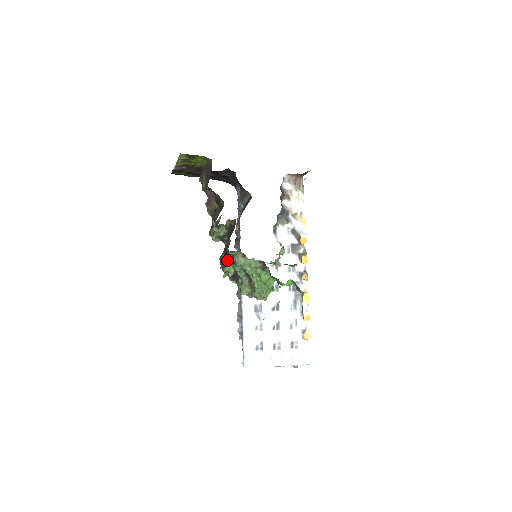
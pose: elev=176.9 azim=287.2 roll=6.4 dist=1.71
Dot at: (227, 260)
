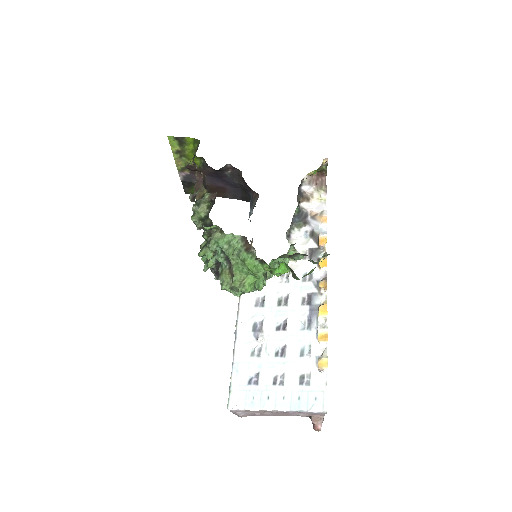
Dot at: (206, 244)
